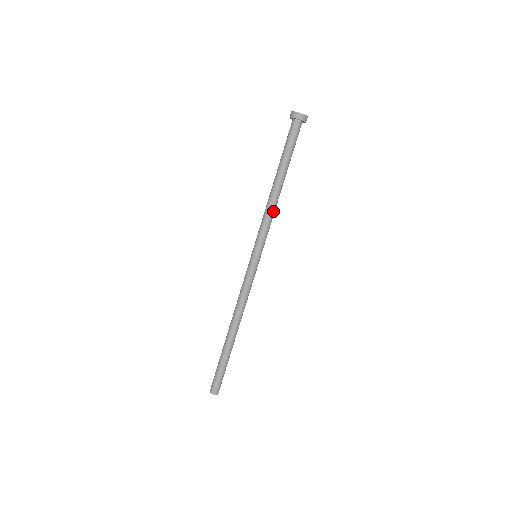
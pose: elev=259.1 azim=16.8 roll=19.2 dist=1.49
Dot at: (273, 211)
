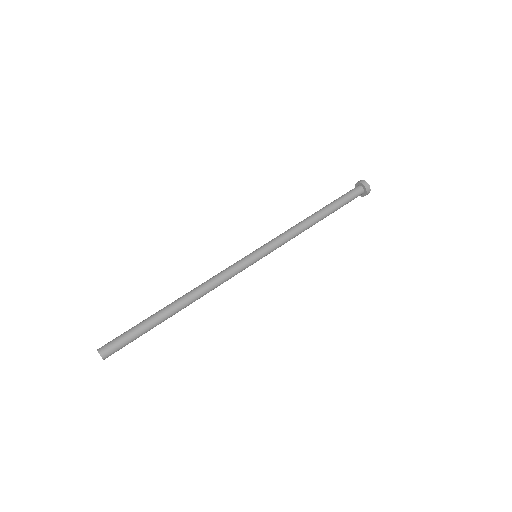
Dot at: (296, 228)
